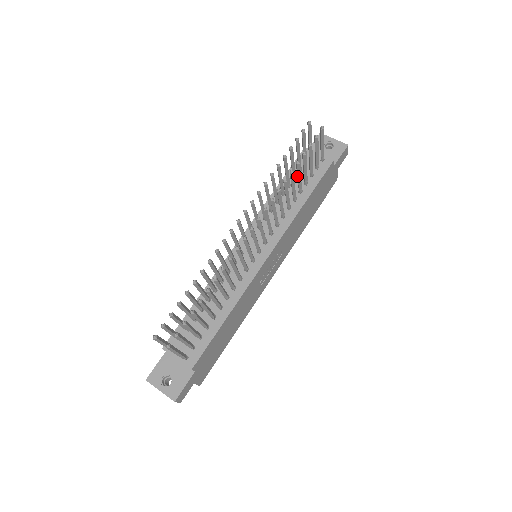
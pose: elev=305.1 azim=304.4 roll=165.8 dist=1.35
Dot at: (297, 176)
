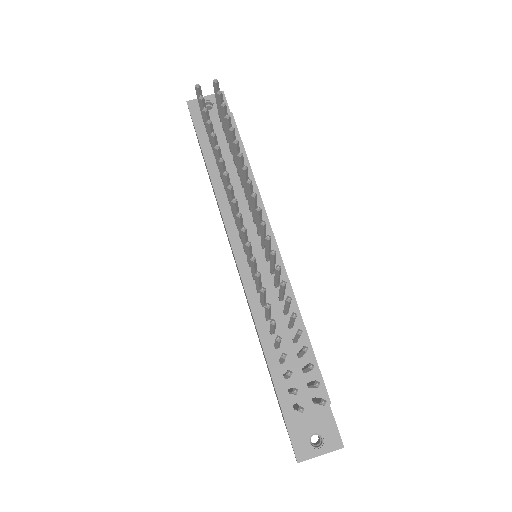
Dot at: (232, 147)
